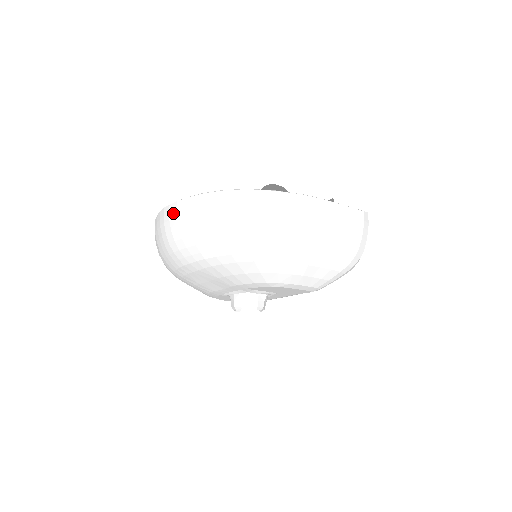
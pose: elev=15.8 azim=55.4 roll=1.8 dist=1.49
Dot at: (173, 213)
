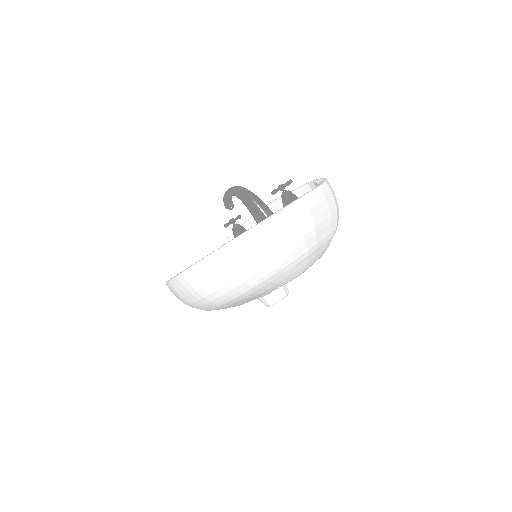
Dot at: (197, 275)
